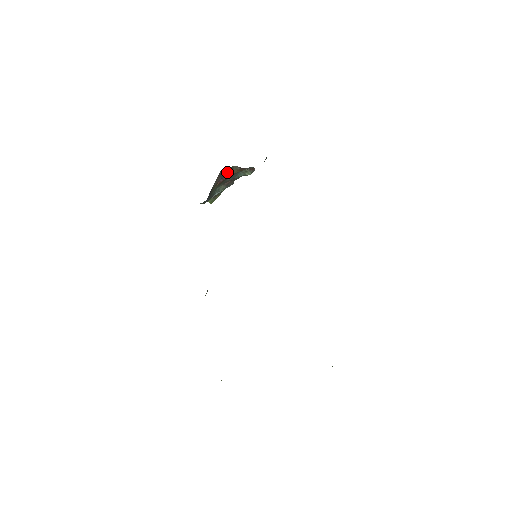
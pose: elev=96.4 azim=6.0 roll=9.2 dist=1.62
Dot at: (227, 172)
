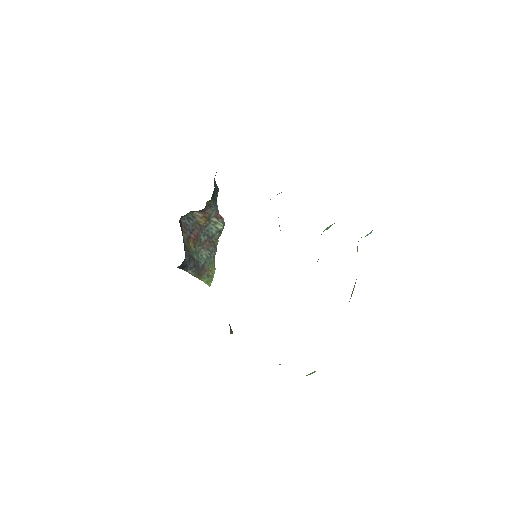
Dot at: (192, 223)
